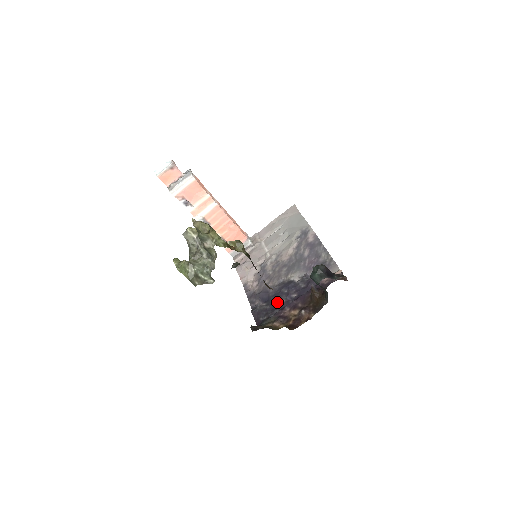
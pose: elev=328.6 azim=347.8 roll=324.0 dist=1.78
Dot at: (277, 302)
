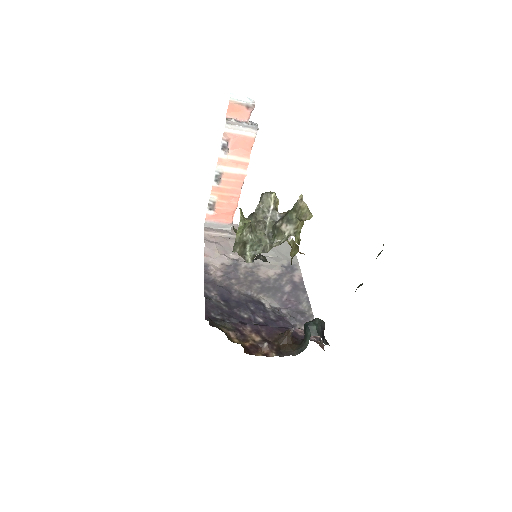
Dot at: (238, 311)
